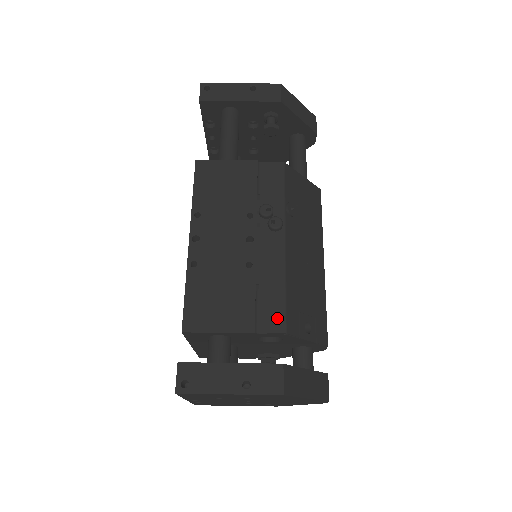
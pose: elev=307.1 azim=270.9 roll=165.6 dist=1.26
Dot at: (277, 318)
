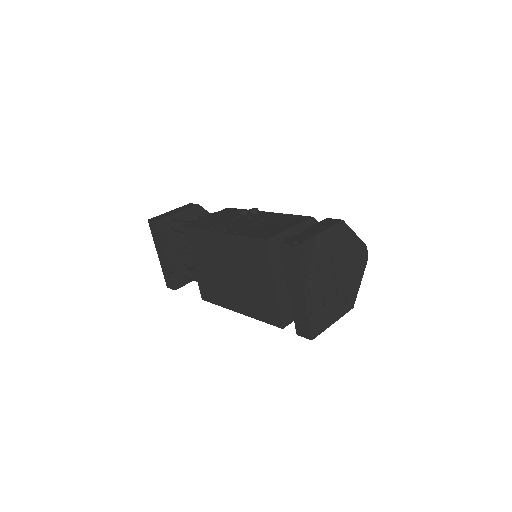
Dot at: (301, 217)
